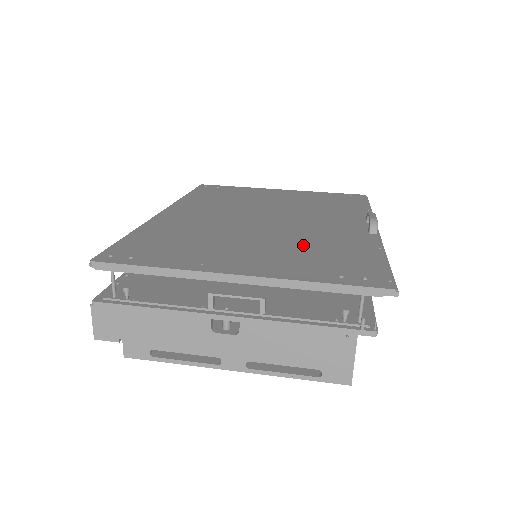
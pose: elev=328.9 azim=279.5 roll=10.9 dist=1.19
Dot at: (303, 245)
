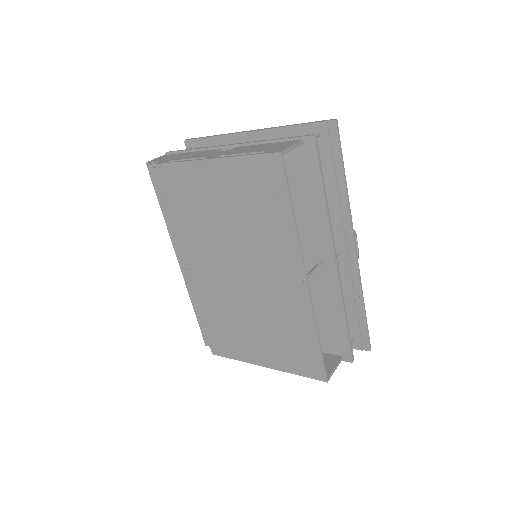
Dot at: occluded
